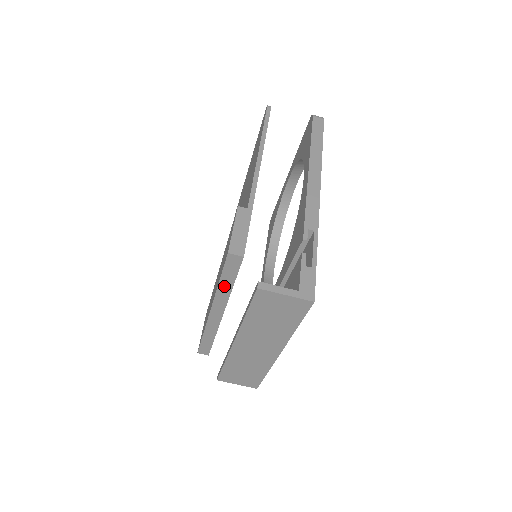
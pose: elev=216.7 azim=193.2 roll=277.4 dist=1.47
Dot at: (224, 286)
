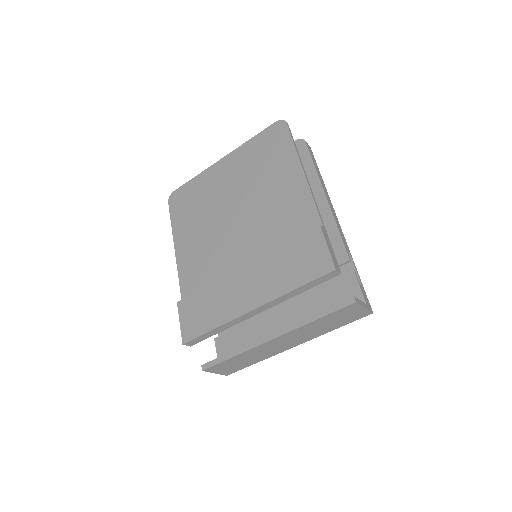
Dot at: (295, 292)
